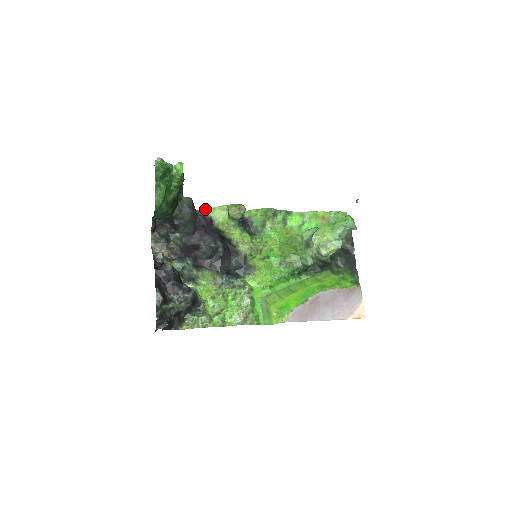
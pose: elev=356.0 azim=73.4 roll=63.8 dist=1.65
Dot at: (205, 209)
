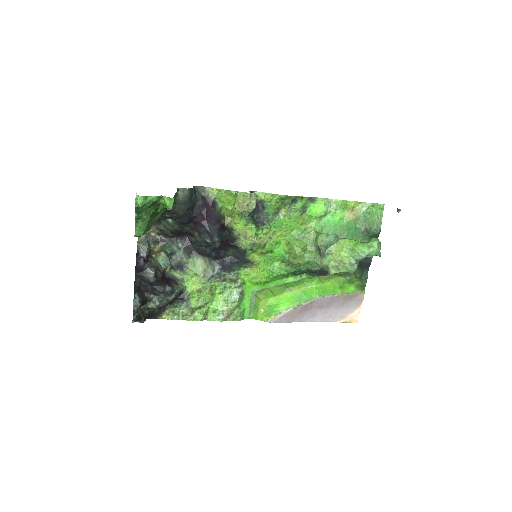
Dot at: (209, 187)
